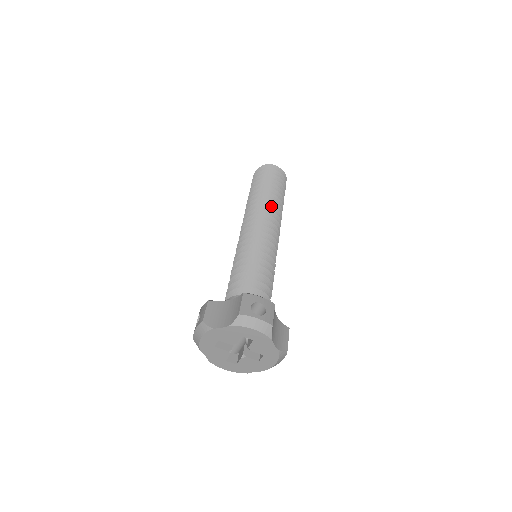
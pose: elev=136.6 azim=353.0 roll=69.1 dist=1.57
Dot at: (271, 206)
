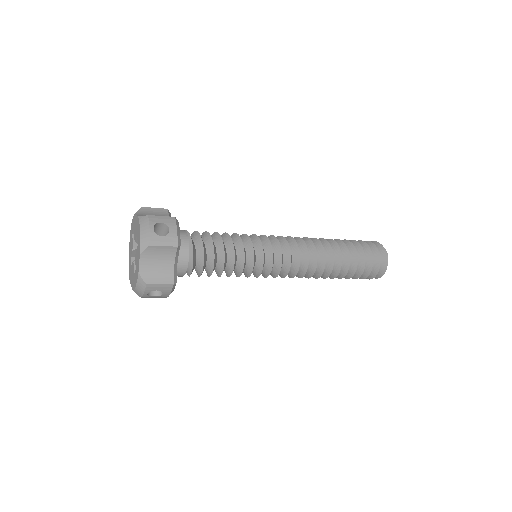
Dot at: occluded
